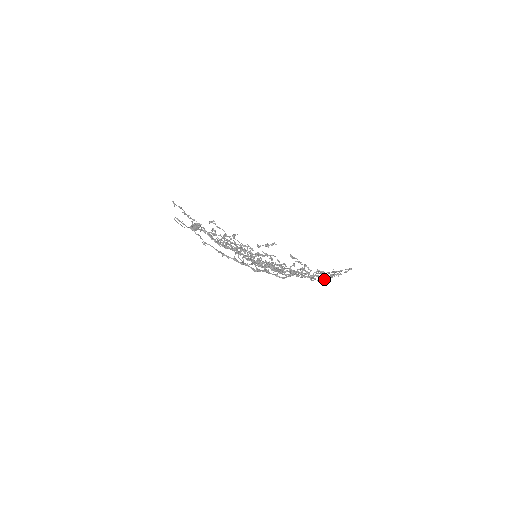
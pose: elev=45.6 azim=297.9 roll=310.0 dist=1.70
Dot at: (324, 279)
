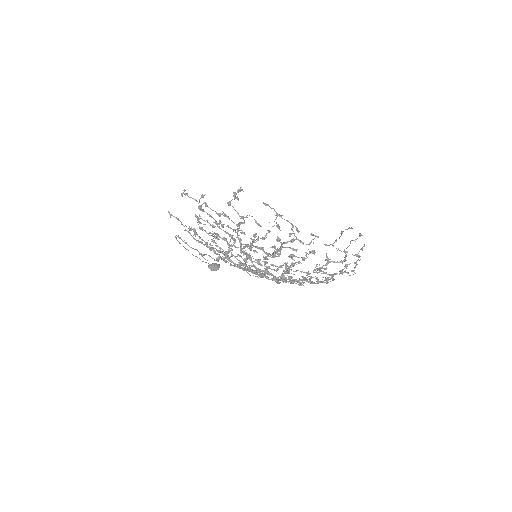
Dot at: (340, 271)
